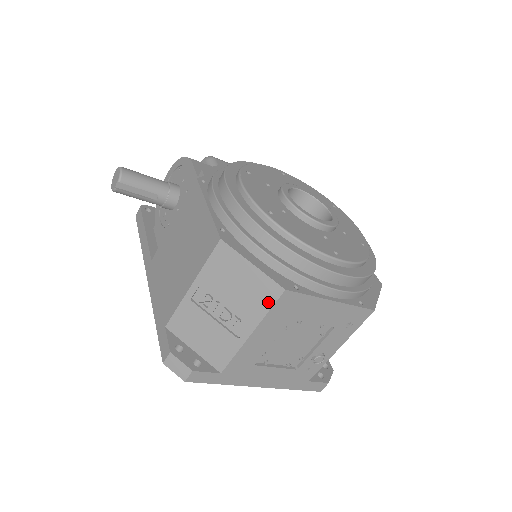
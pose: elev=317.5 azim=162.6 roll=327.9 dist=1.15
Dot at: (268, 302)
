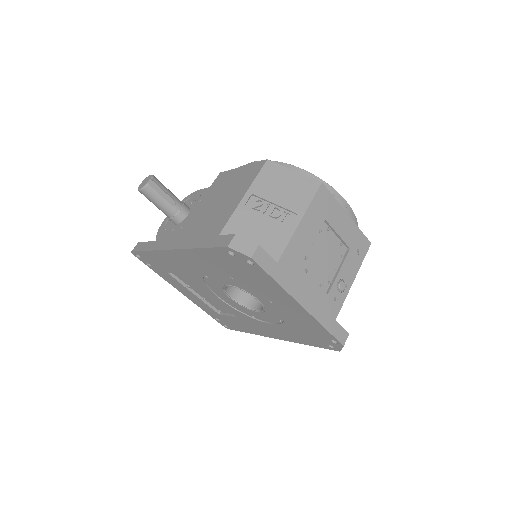
Dot at: (311, 193)
